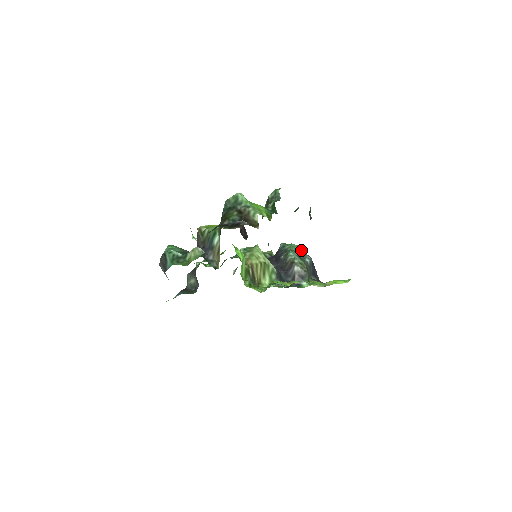
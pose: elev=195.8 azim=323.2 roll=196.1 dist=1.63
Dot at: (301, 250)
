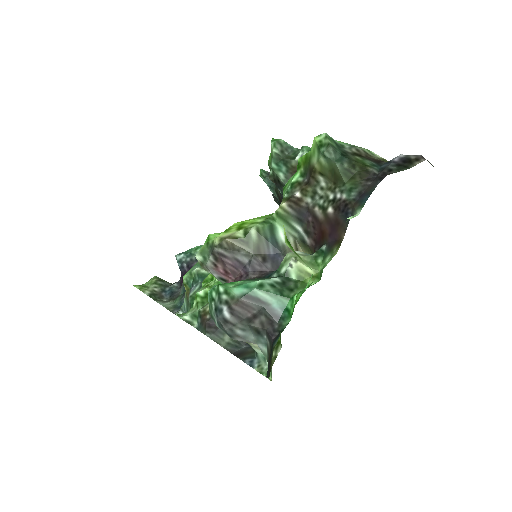
Dot at: occluded
